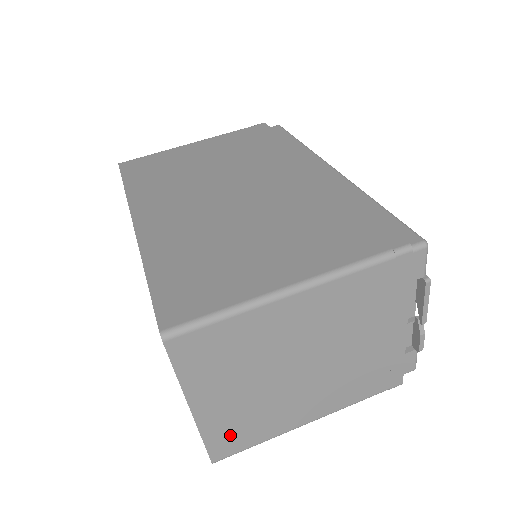
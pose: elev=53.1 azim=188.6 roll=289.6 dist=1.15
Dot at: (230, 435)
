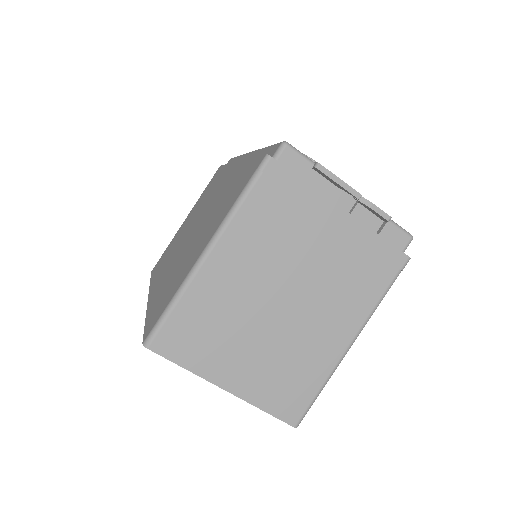
Dot at: (283, 394)
